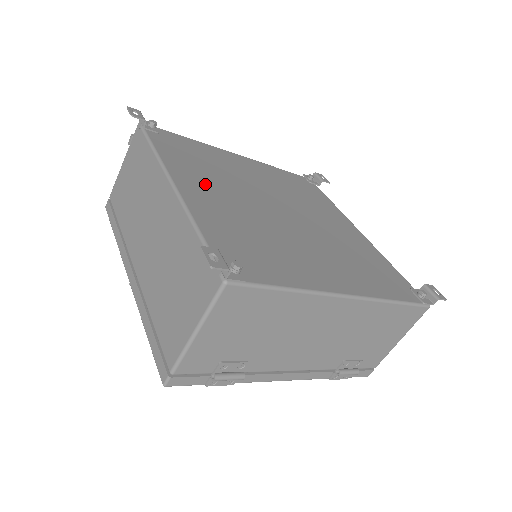
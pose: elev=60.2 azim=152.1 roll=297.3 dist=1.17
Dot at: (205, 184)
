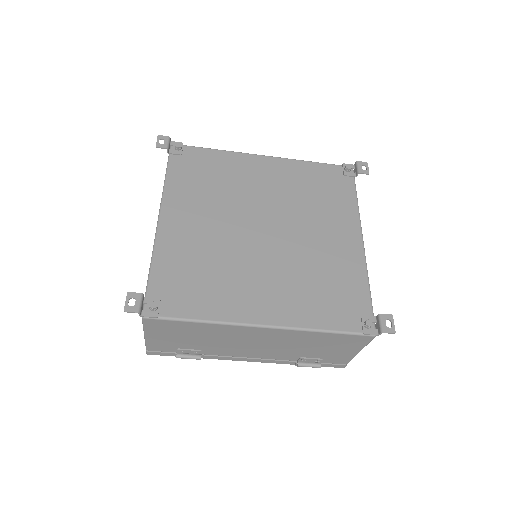
Dot at: (192, 211)
